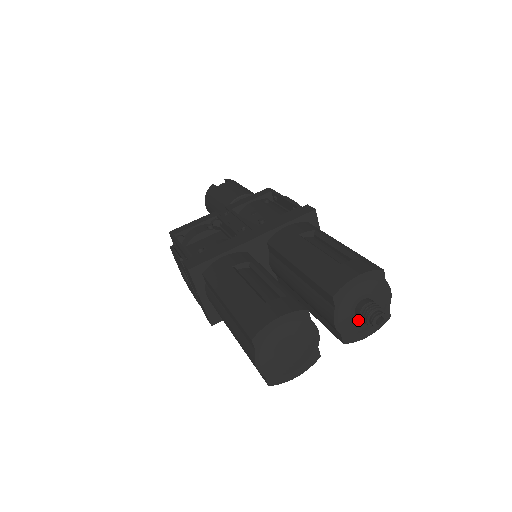
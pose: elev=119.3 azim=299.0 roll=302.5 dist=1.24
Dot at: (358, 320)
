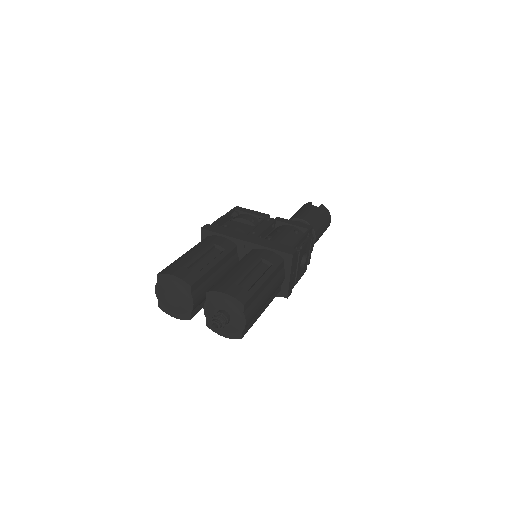
Dot at: occluded
